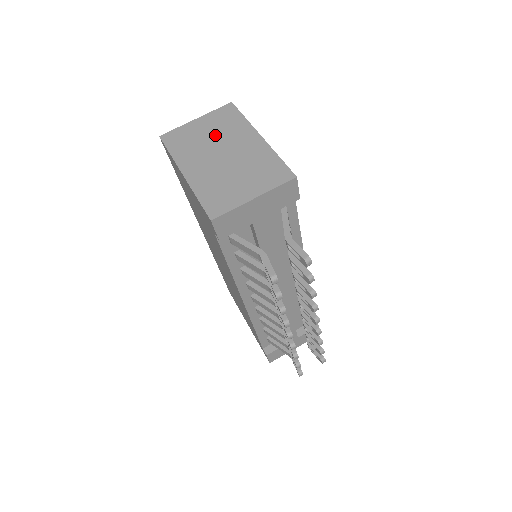
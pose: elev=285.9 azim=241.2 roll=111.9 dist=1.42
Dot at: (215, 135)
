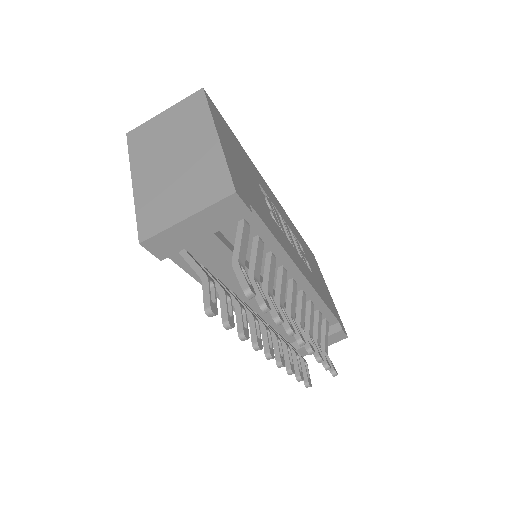
Dot at: (174, 132)
